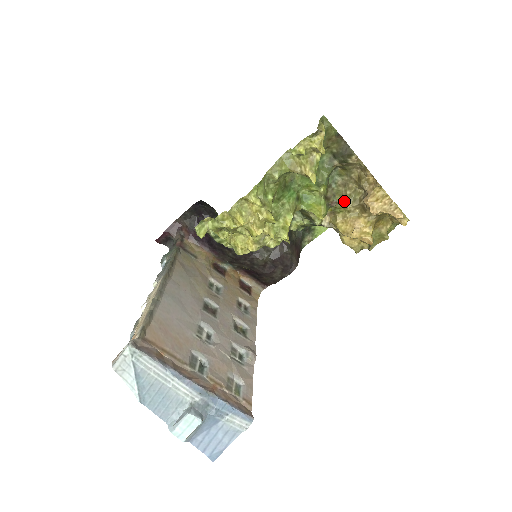
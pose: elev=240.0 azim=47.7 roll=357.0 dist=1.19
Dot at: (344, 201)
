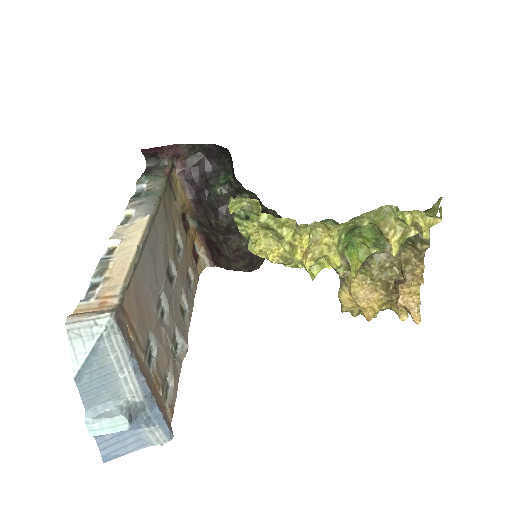
Dot at: (377, 268)
